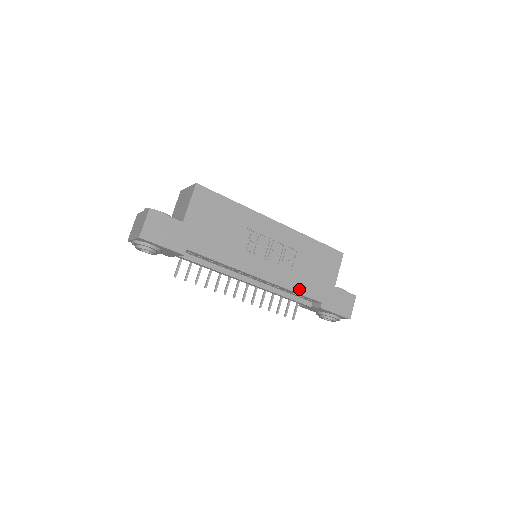
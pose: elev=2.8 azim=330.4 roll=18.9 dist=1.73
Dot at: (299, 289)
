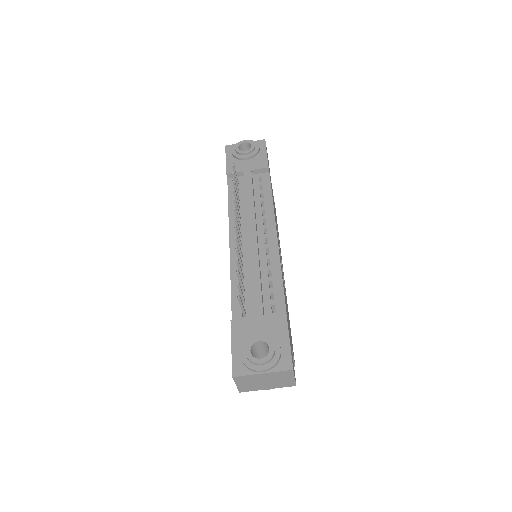
Dot at: (283, 284)
